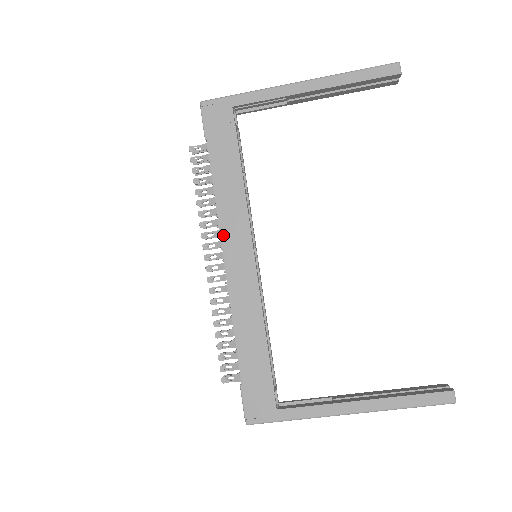
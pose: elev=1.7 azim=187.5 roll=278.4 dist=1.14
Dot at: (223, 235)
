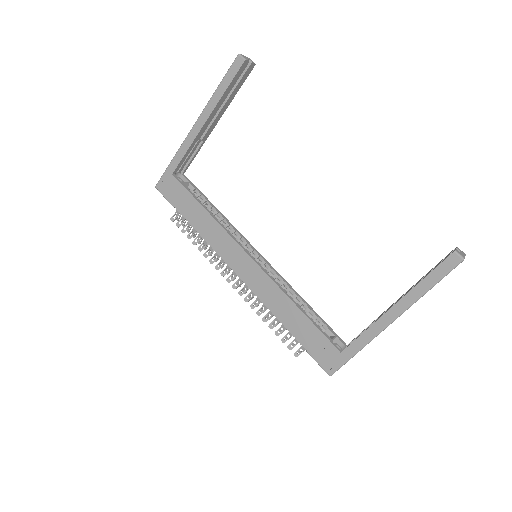
Dot at: (225, 259)
